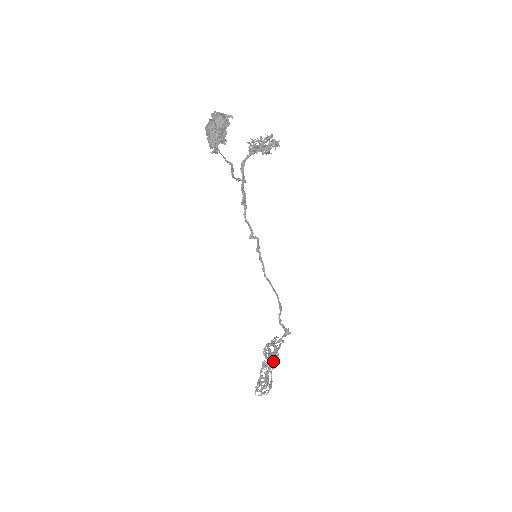
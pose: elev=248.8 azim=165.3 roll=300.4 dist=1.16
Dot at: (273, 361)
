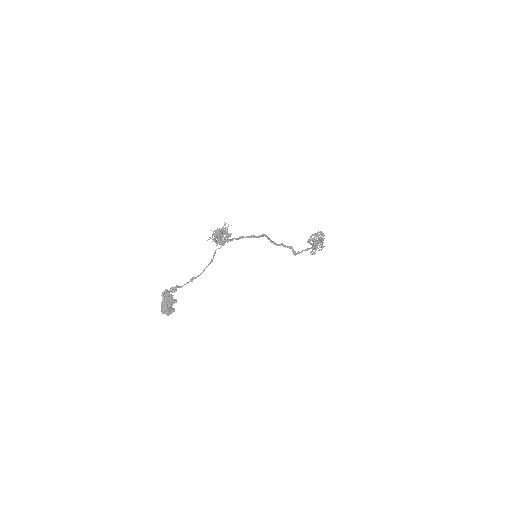
Dot at: occluded
